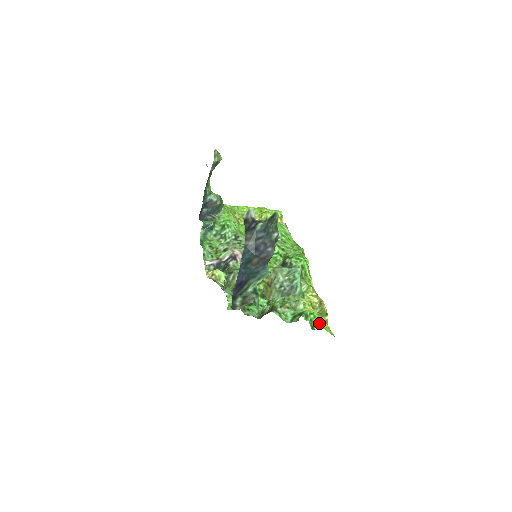
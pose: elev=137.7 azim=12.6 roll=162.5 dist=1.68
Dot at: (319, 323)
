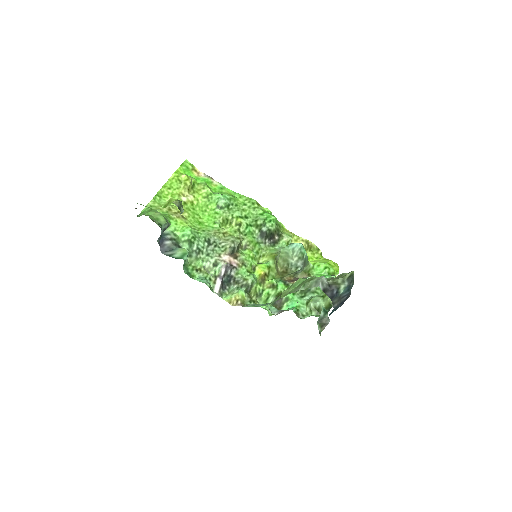
Dot at: (334, 270)
